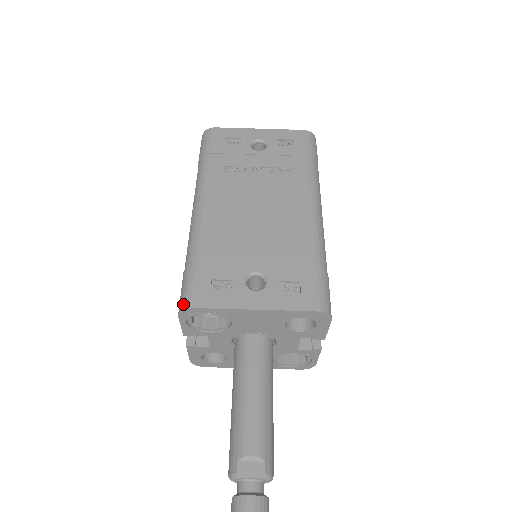
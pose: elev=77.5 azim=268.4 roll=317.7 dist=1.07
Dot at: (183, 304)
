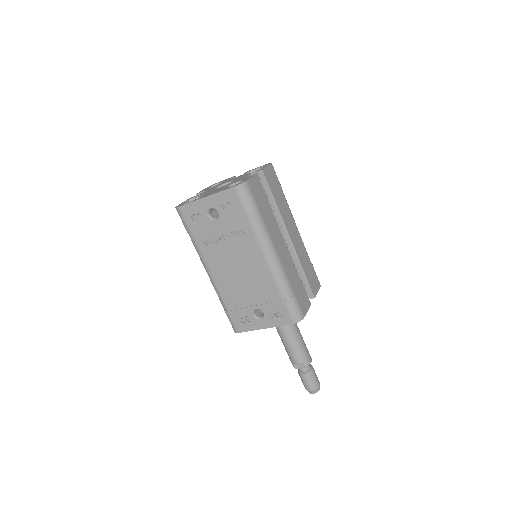
Dot at: occluded
